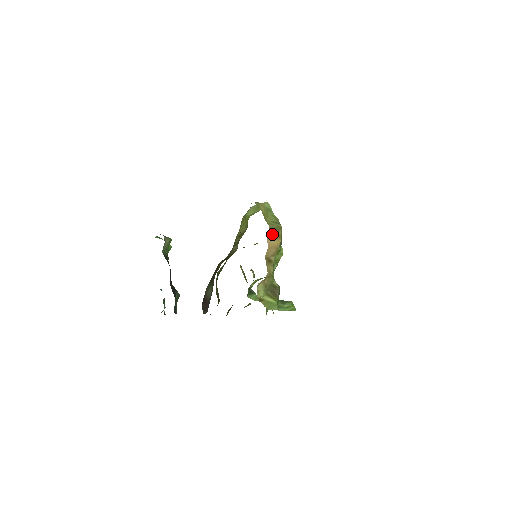
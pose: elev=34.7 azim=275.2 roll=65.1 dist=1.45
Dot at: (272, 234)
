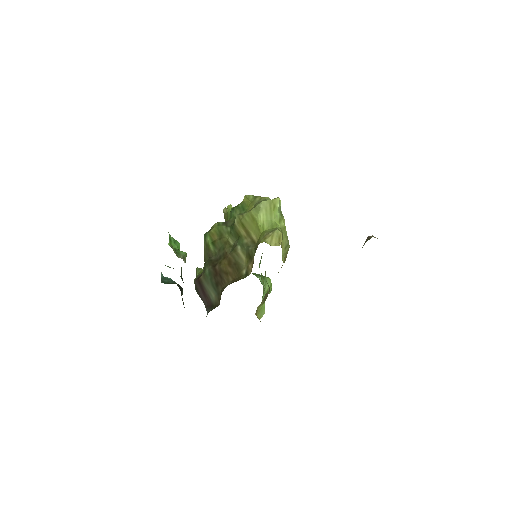
Dot at: (282, 265)
